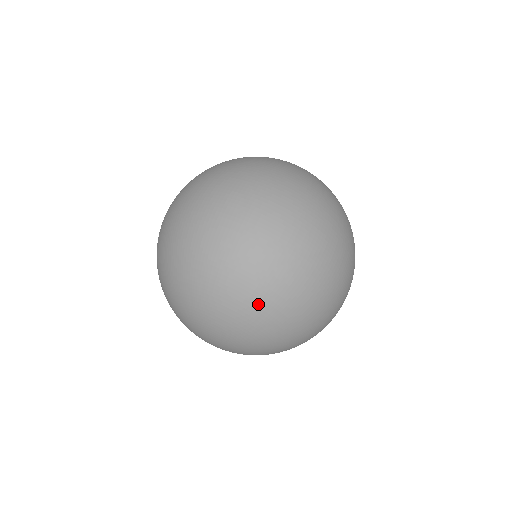
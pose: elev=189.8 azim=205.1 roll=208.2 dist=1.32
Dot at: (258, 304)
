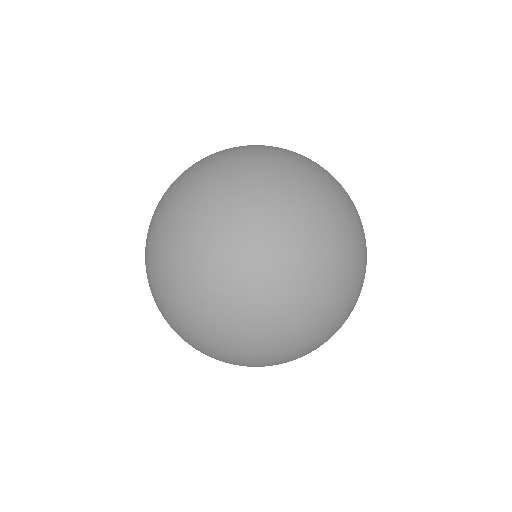
Dot at: (281, 316)
